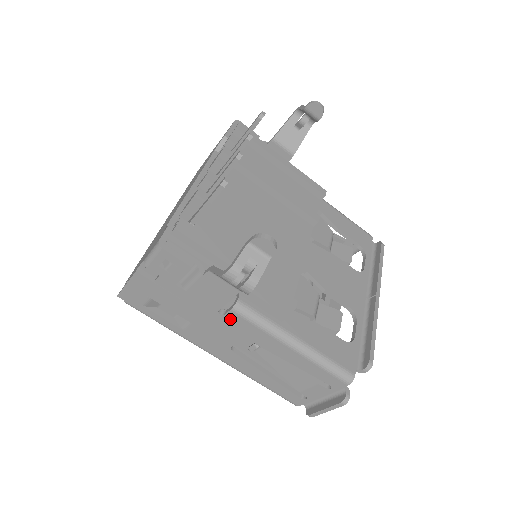
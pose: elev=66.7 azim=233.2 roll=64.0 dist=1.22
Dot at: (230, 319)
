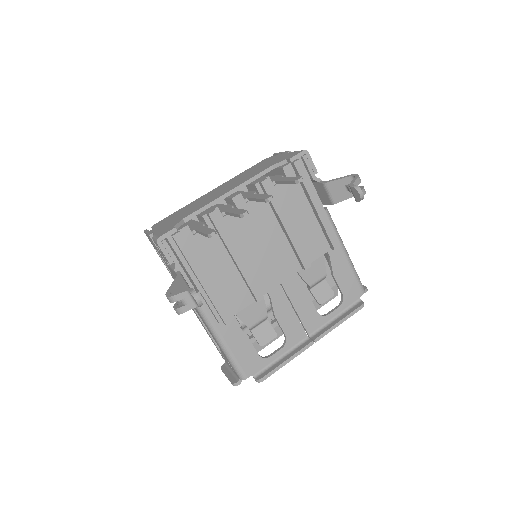
Dot at: occluded
